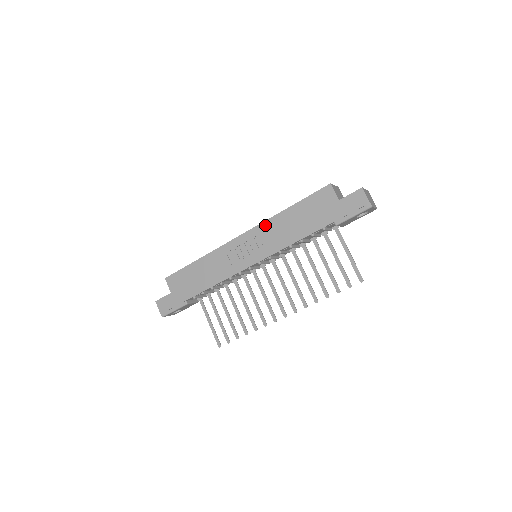
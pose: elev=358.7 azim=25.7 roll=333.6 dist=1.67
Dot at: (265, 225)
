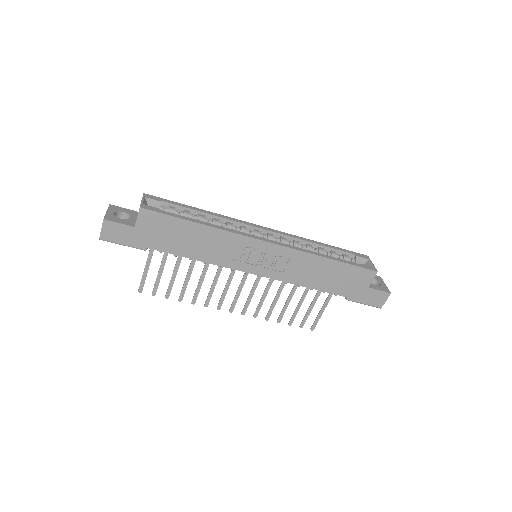
Dot at: (299, 254)
